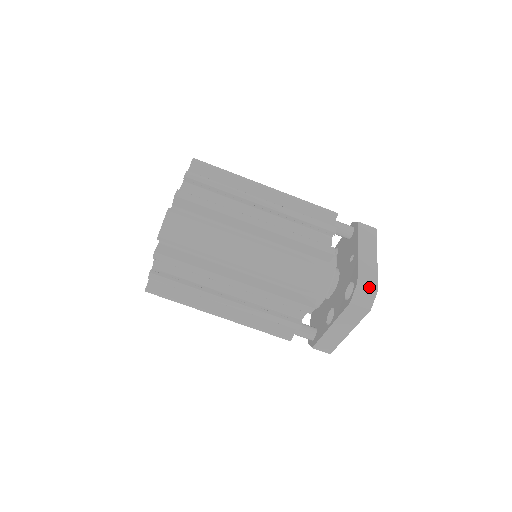
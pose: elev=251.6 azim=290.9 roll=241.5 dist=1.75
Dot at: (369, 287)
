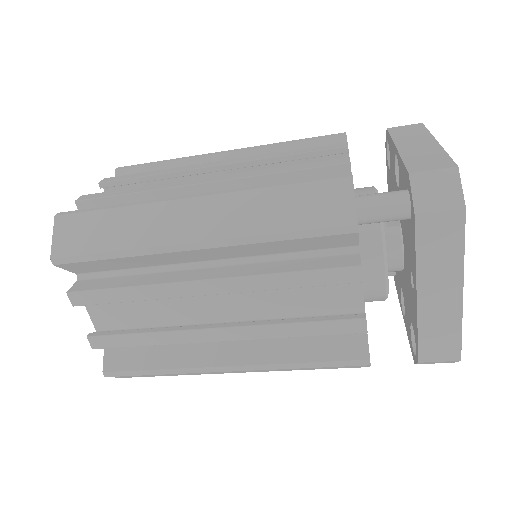
Dot at: occluded
